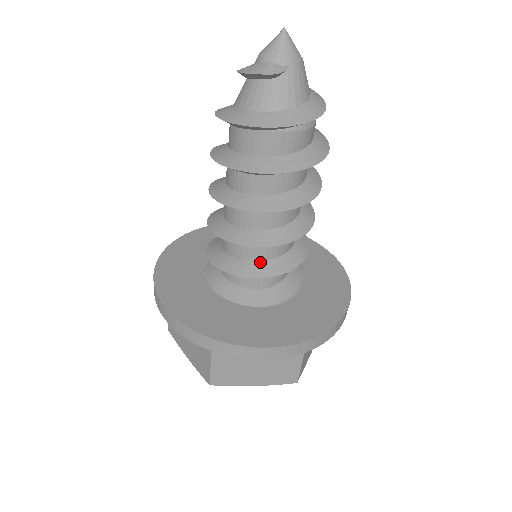
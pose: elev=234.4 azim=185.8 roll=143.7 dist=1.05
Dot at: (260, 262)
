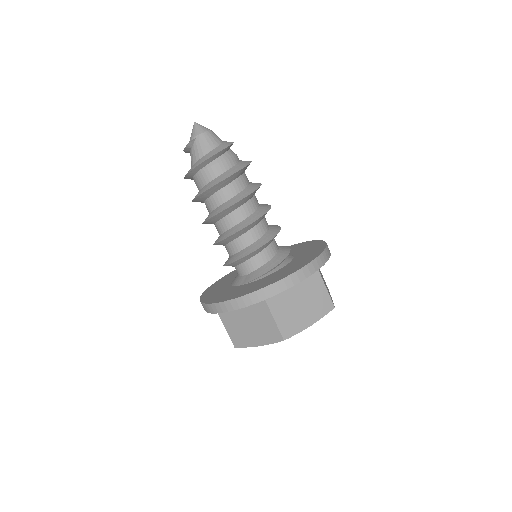
Dot at: (236, 254)
